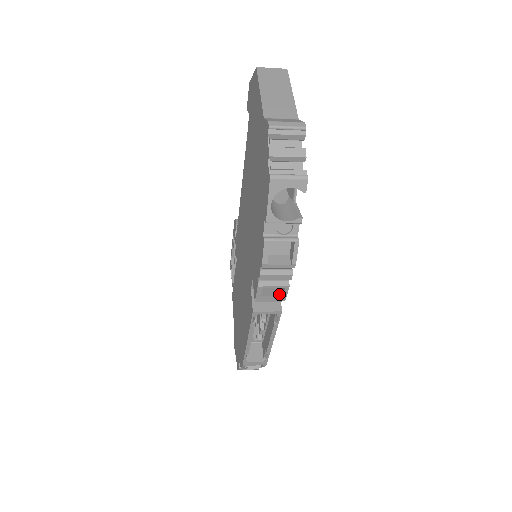
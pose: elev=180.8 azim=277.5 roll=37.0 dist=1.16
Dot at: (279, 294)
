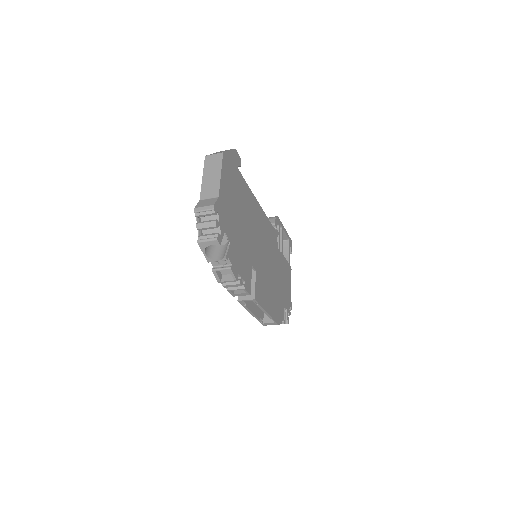
Dot at: (244, 292)
